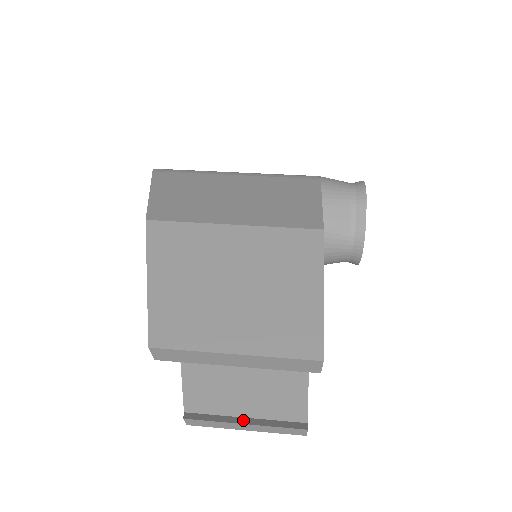
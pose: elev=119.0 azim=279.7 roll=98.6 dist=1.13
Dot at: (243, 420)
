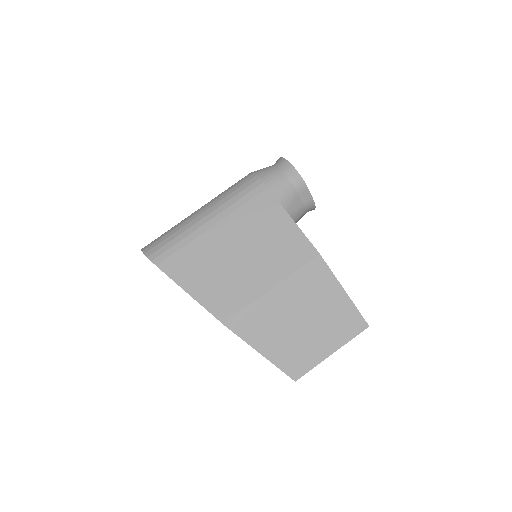
Dot at: occluded
